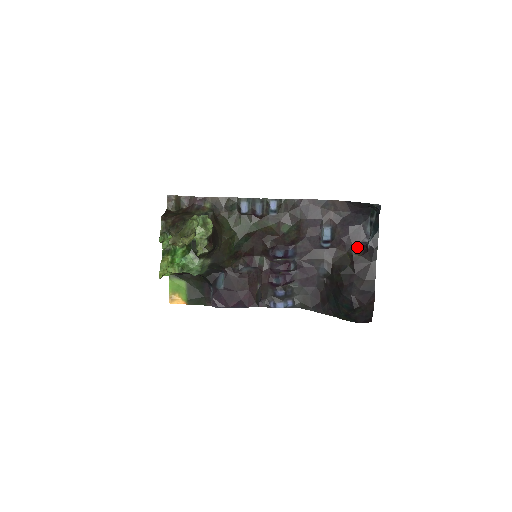
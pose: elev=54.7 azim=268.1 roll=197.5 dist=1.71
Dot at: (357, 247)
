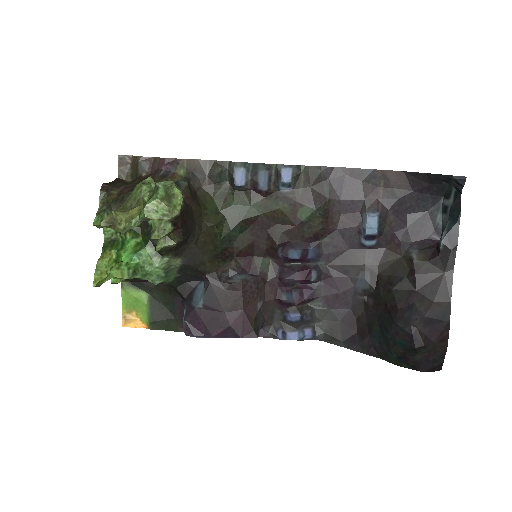
Dot at: (420, 247)
